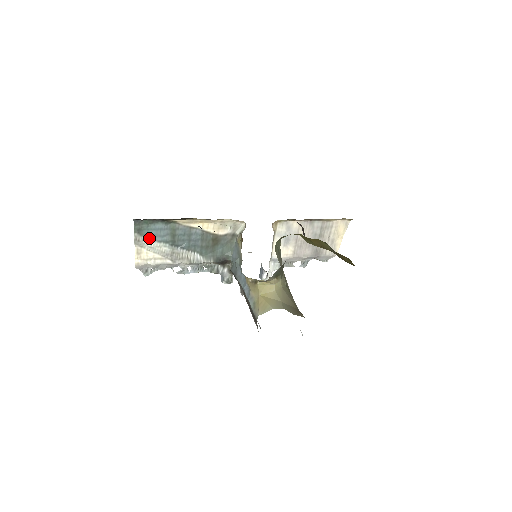
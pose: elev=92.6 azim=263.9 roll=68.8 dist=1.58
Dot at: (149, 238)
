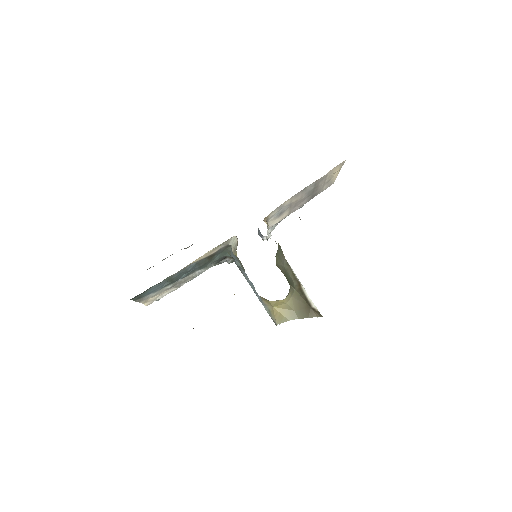
Dot at: (150, 294)
